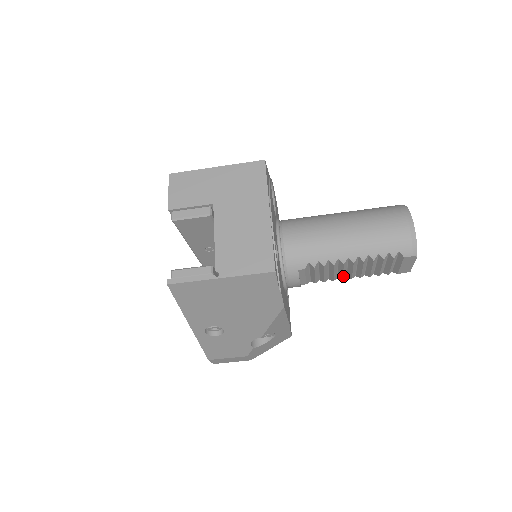
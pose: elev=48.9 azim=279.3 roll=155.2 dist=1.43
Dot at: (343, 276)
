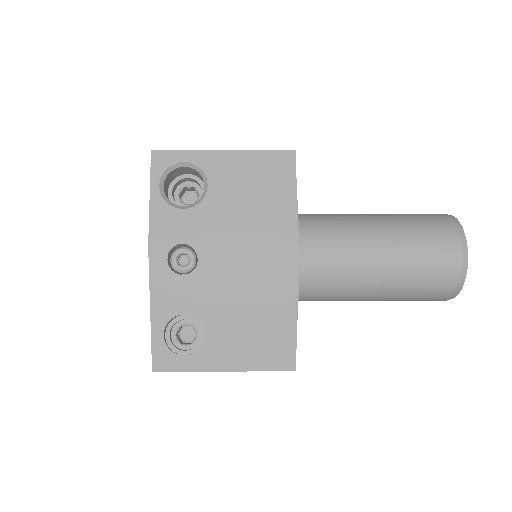
Dot at: occluded
